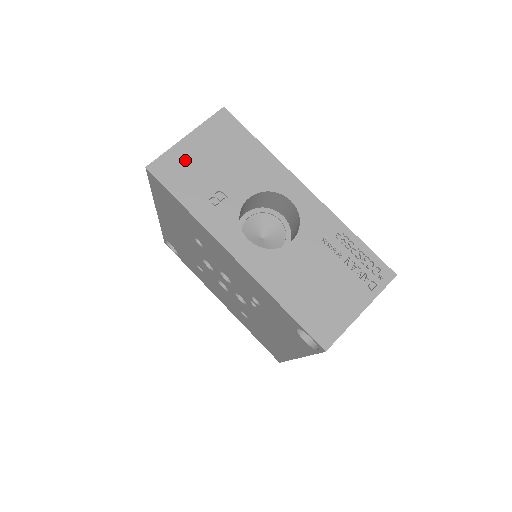
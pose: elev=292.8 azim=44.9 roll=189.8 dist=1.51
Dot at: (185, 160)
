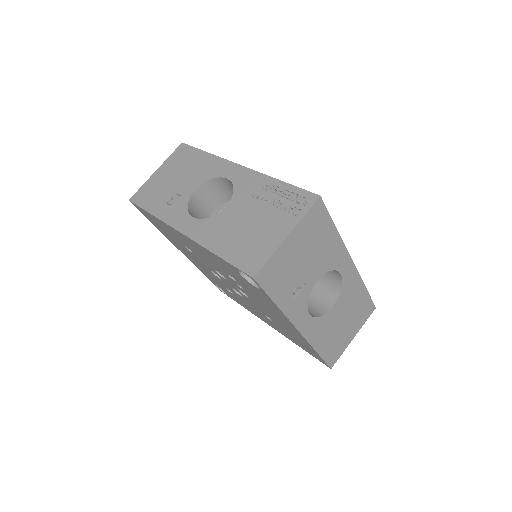
Dot at: (154, 185)
